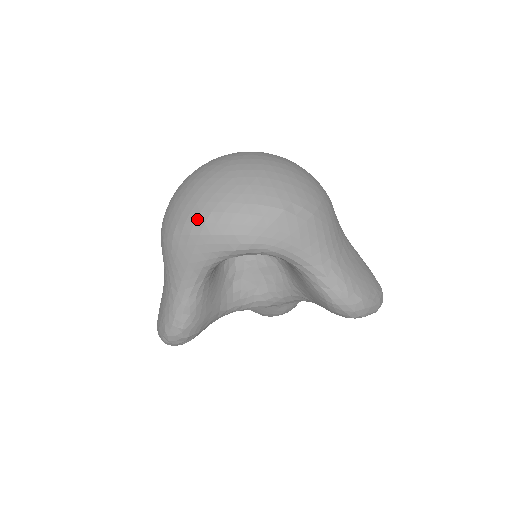
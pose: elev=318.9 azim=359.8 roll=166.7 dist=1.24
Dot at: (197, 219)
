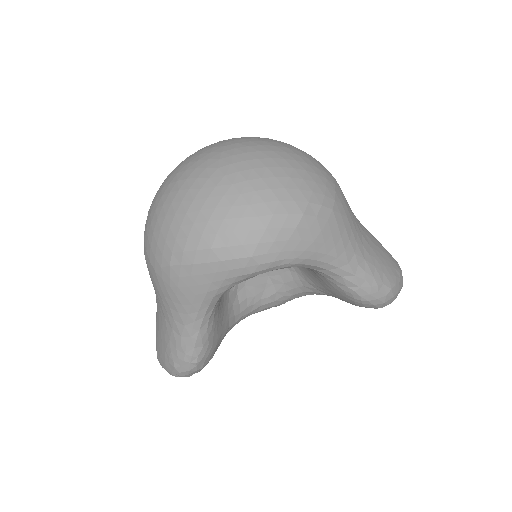
Dot at: (199, 245)
